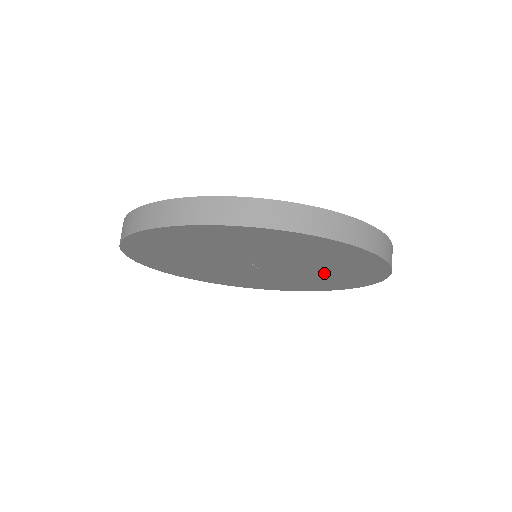
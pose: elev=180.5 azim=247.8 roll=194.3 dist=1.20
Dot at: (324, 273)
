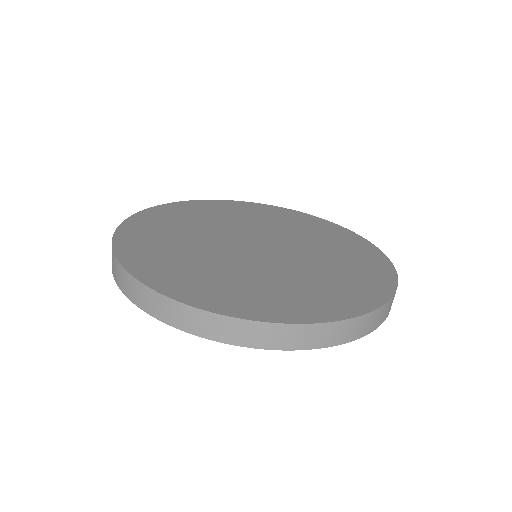
Dot at: occluded
